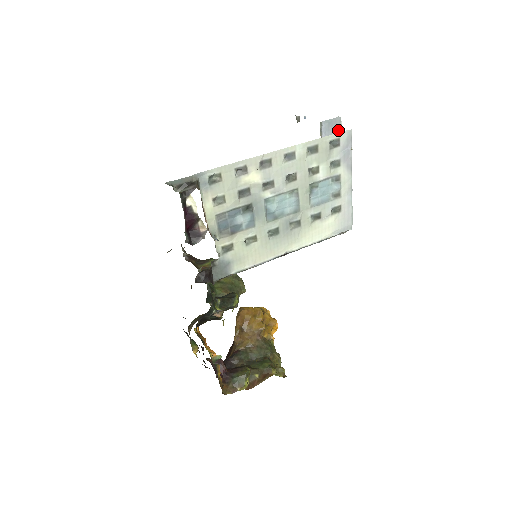
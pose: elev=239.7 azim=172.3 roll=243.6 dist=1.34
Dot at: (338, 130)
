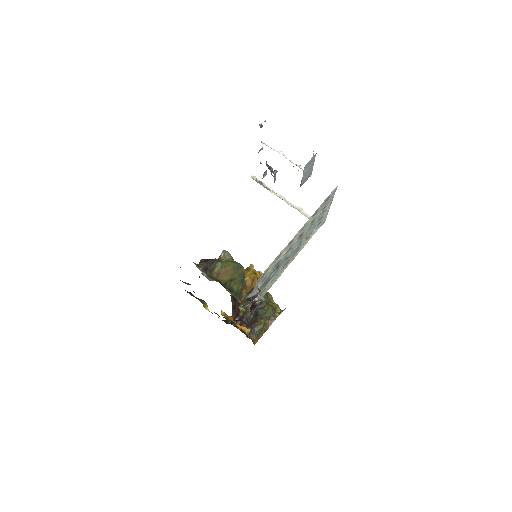
Dot at: (313, 161)
